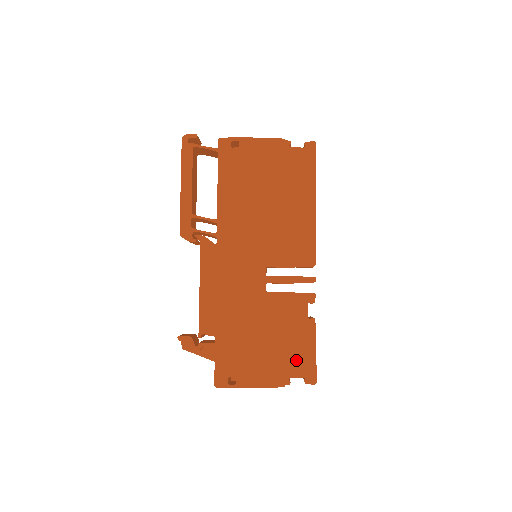
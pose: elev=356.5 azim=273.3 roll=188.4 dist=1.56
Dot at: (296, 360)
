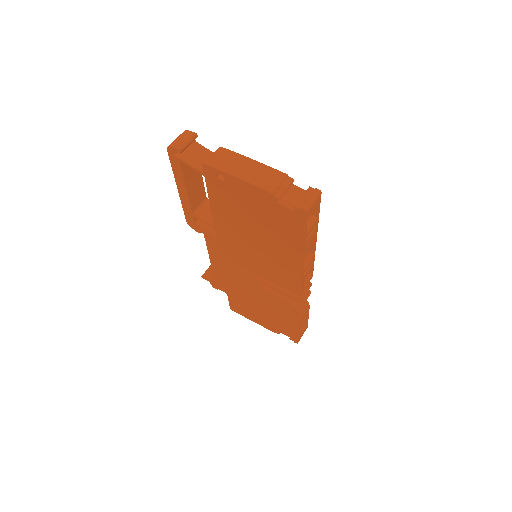
Dot at: (284, 328)
